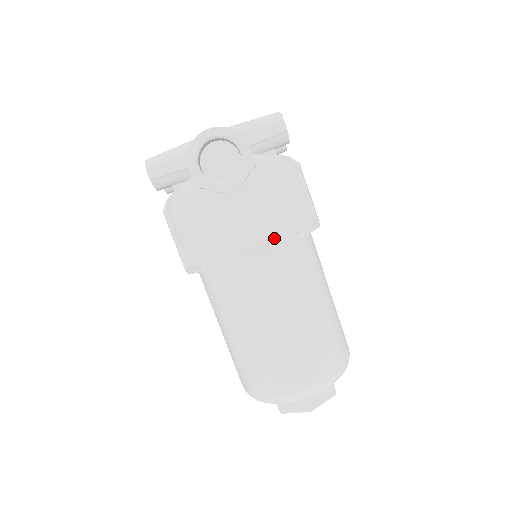
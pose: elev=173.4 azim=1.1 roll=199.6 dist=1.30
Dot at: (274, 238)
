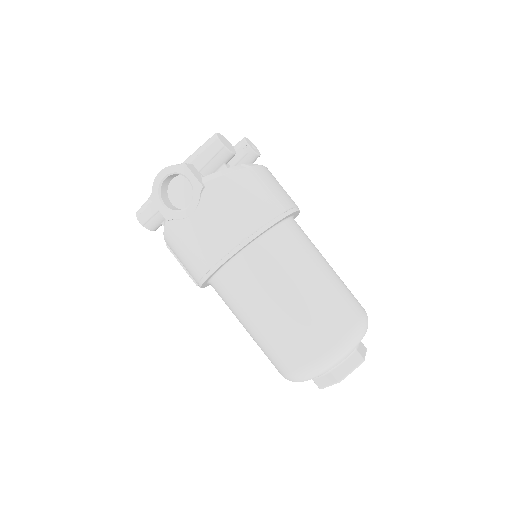
Dot at: (239, 239)
